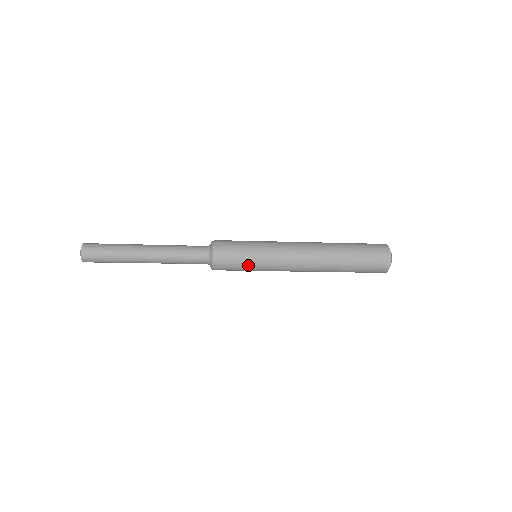
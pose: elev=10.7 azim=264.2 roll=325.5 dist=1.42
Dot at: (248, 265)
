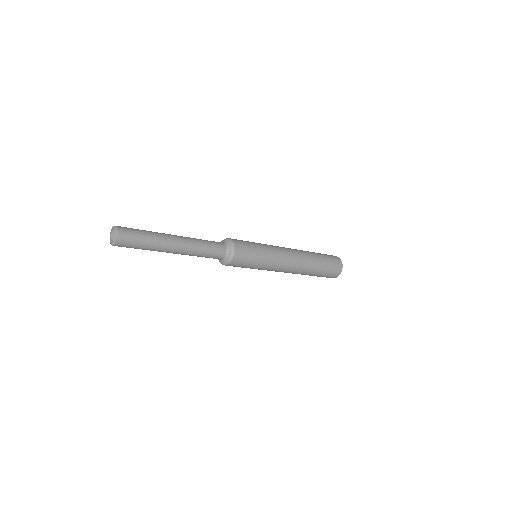
Dot at: (258, 252)
